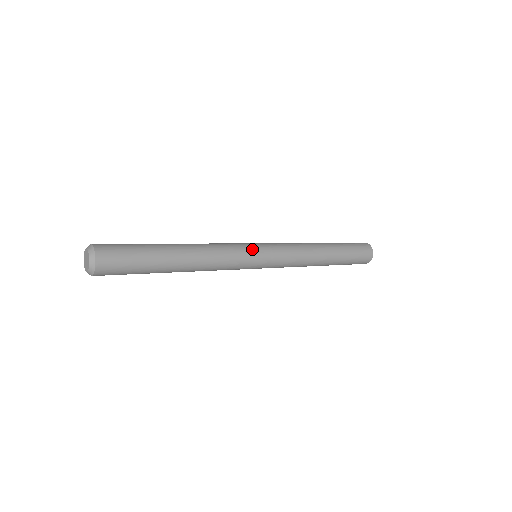
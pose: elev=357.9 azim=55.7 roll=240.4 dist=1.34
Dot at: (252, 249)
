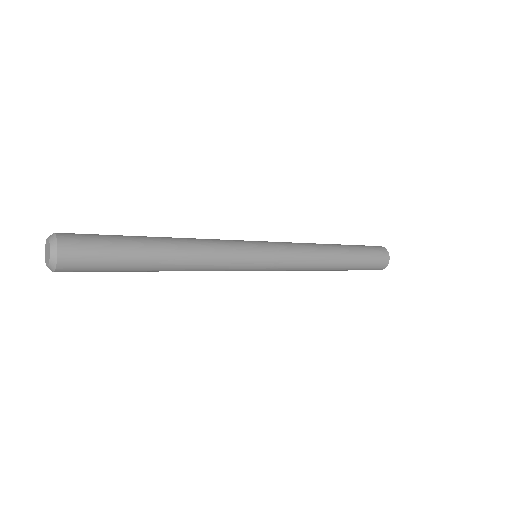
Dot at: (253, 256)
